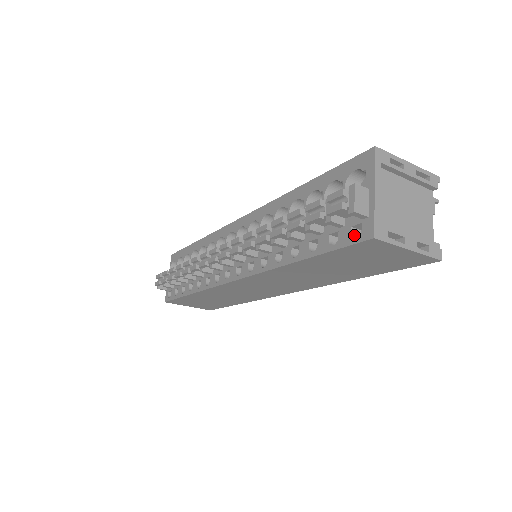
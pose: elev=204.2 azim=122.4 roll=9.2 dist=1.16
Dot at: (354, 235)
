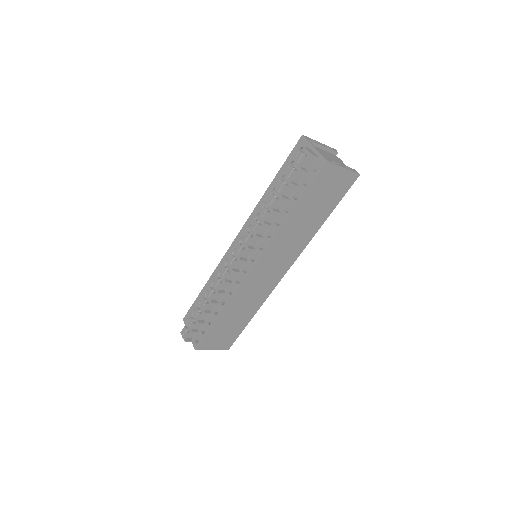
Dot at: (316, 172)
